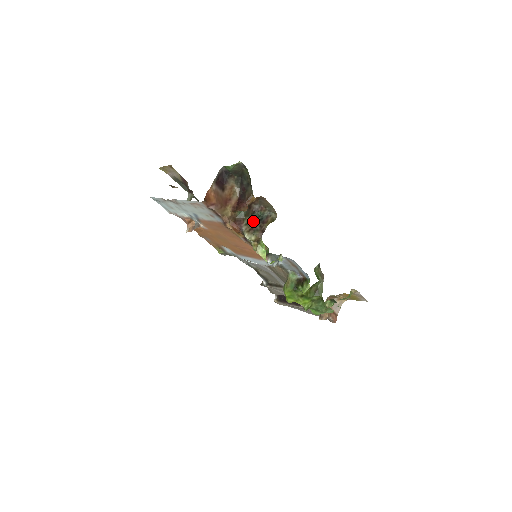
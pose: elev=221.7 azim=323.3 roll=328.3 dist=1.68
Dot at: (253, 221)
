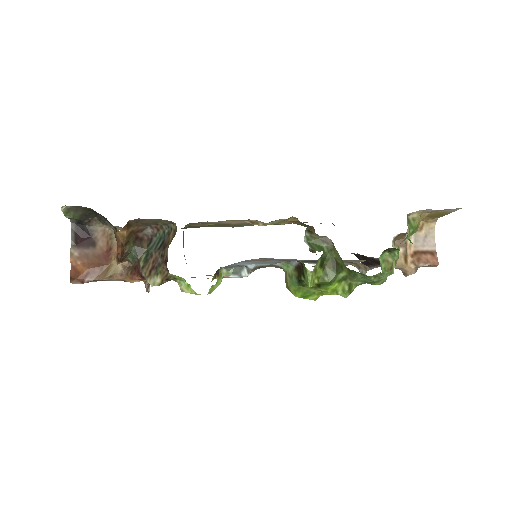
Dot at: (151, 255)
